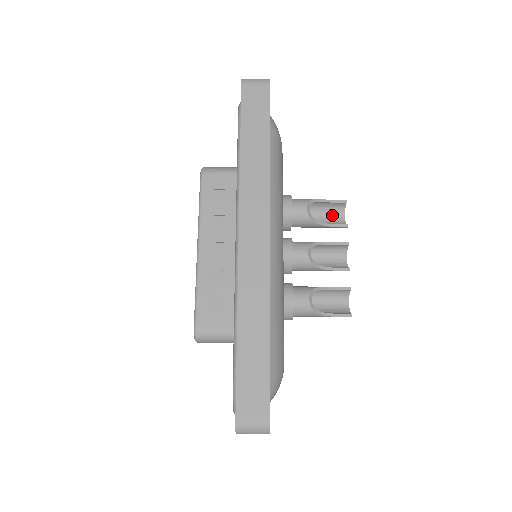
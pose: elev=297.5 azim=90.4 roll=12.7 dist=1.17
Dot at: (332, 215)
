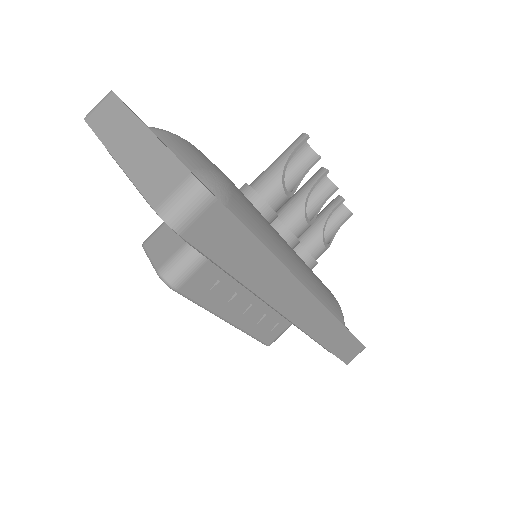
Dot at: occluded
